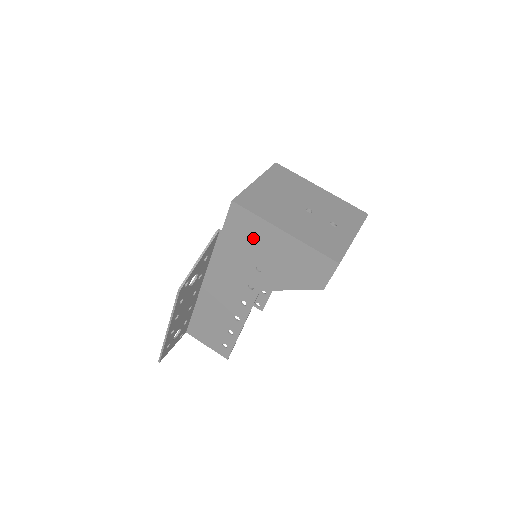
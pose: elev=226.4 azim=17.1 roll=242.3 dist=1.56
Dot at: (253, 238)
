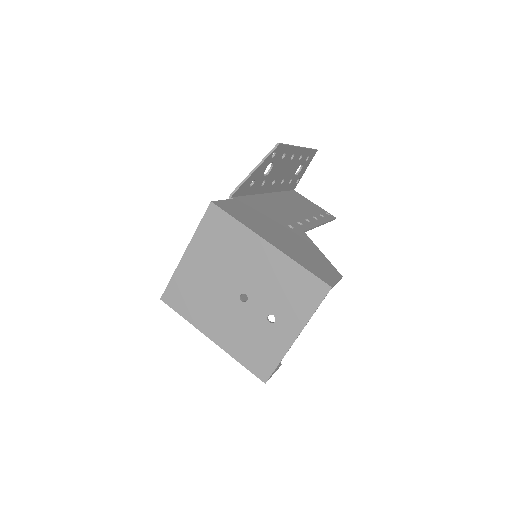
Dot at: occluded
